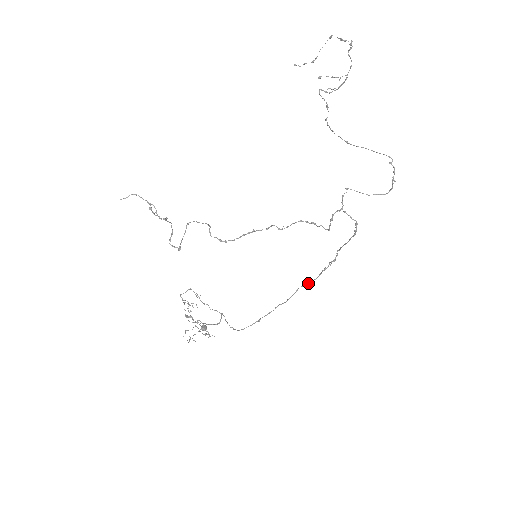
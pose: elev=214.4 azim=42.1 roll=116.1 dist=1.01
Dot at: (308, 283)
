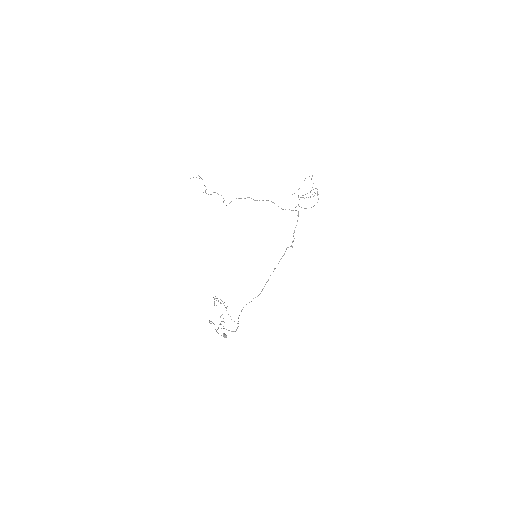
Dot at: occluded
